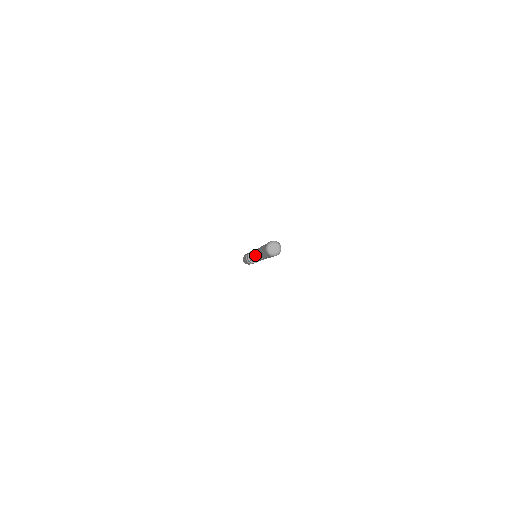
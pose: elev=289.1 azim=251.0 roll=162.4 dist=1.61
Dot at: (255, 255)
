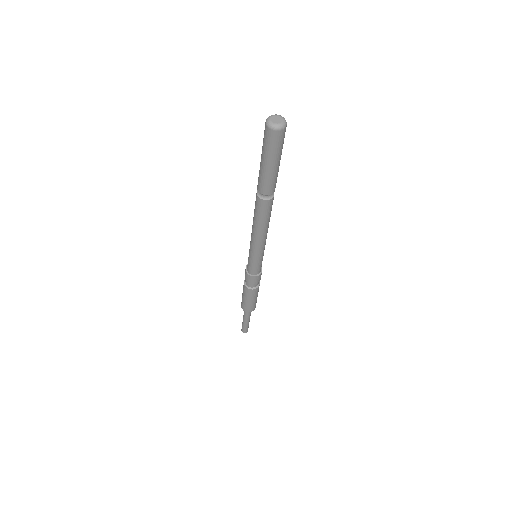
Dot at: (255, 219)
